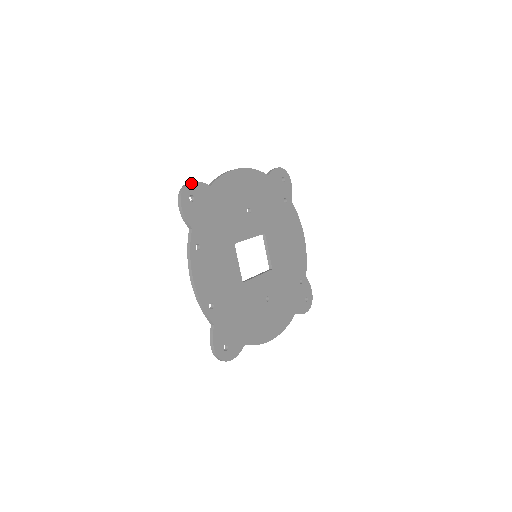
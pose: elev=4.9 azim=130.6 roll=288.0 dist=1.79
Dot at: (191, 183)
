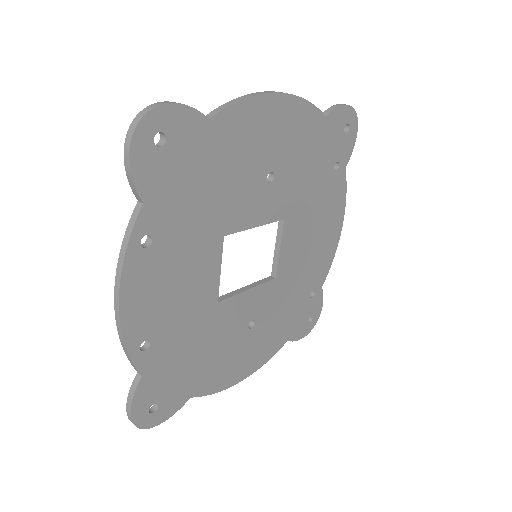
Dot at: (167, 105)
